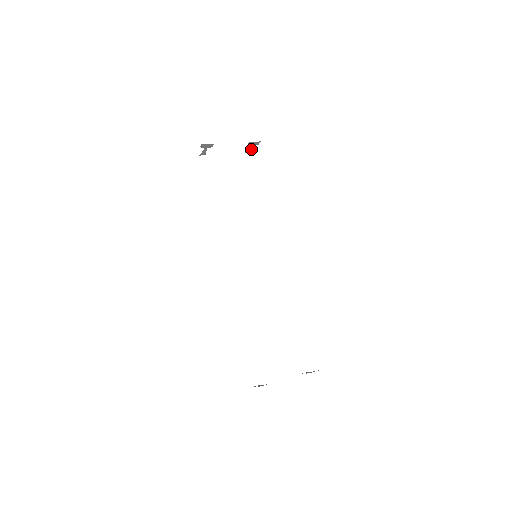
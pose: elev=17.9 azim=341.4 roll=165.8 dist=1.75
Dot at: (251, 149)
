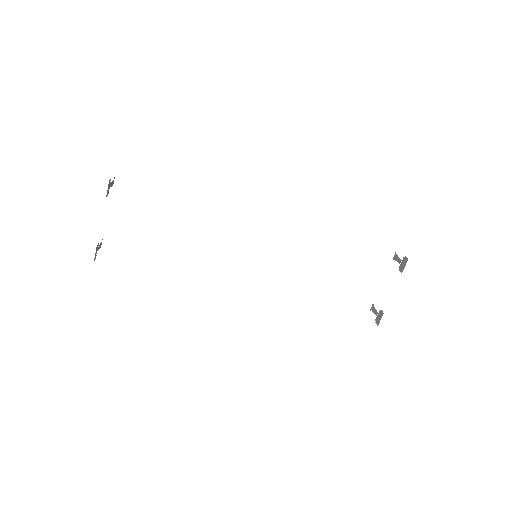
Dot at: (112, 182)
